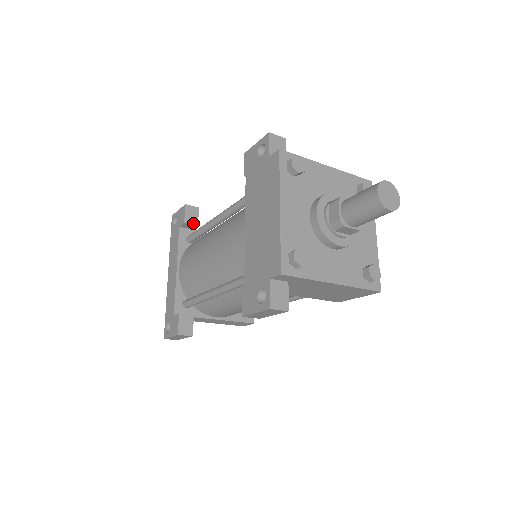
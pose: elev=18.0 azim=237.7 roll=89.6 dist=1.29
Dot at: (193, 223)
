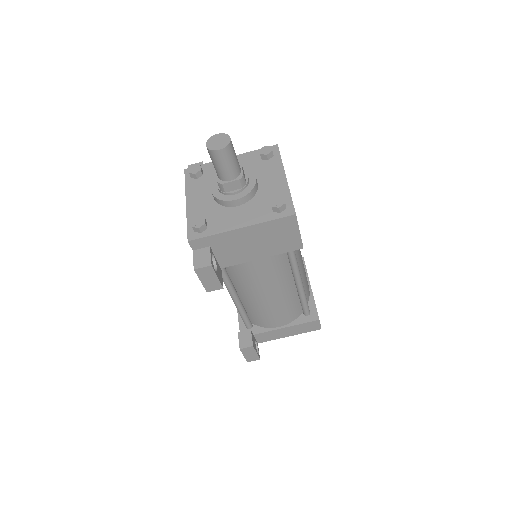
Dot at: occluded
